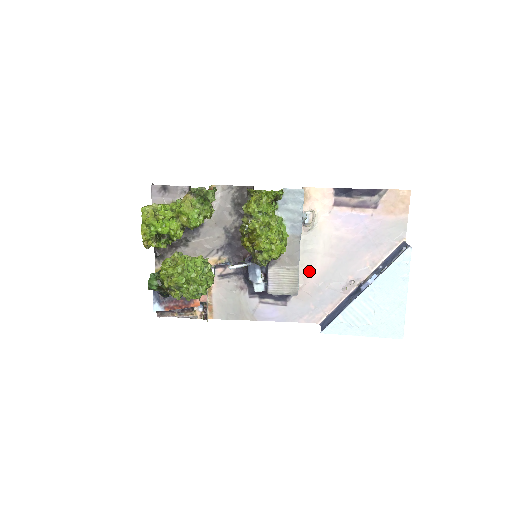
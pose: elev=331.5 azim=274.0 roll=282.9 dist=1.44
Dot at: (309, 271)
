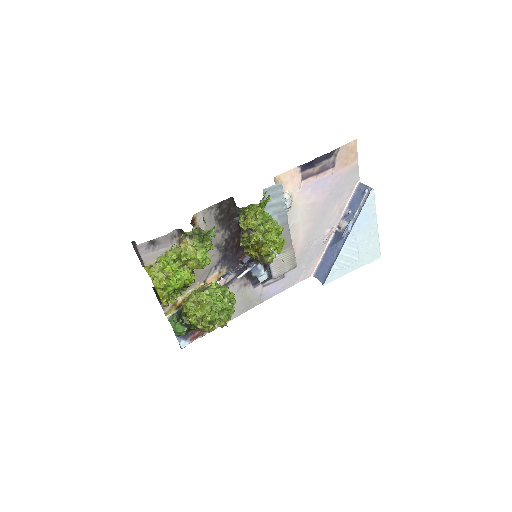
Dot at: (295, 242)
